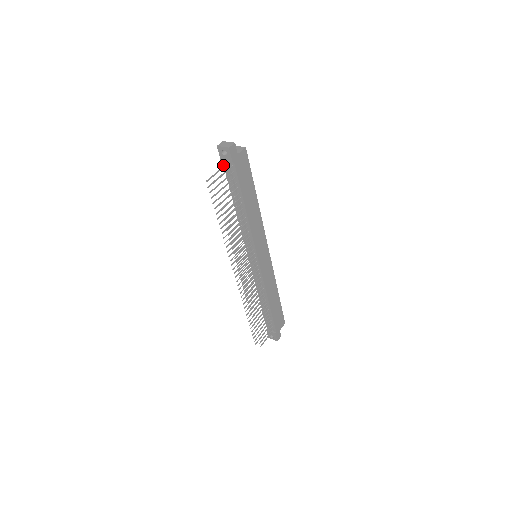
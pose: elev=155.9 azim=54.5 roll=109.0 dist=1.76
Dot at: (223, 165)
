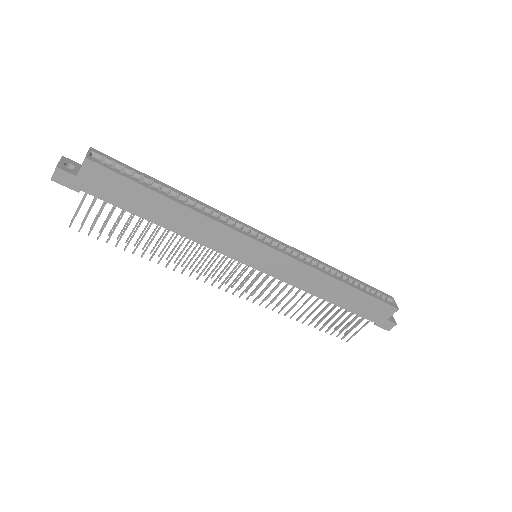
Dot at: occluded
